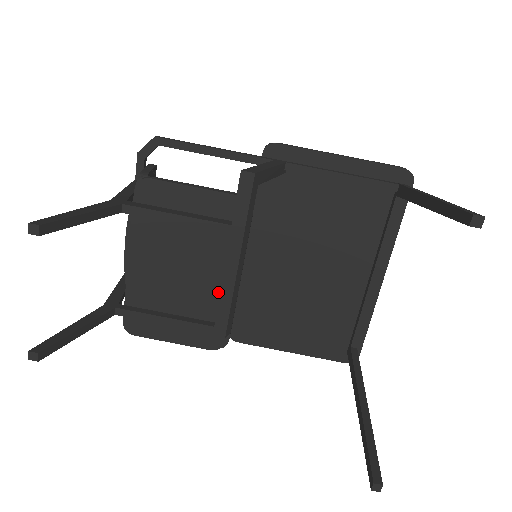
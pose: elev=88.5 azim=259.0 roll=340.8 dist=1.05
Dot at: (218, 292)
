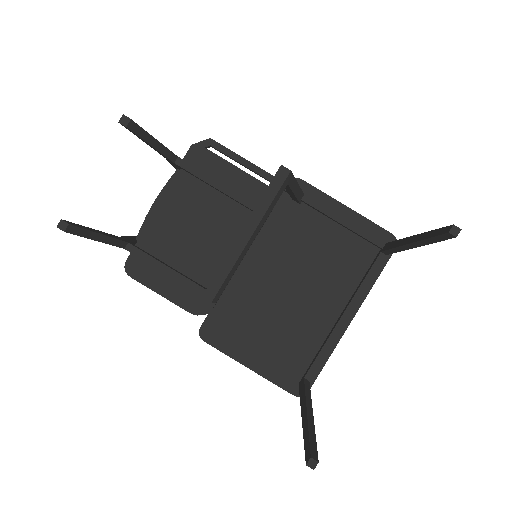
Dot at: (221, 261)
